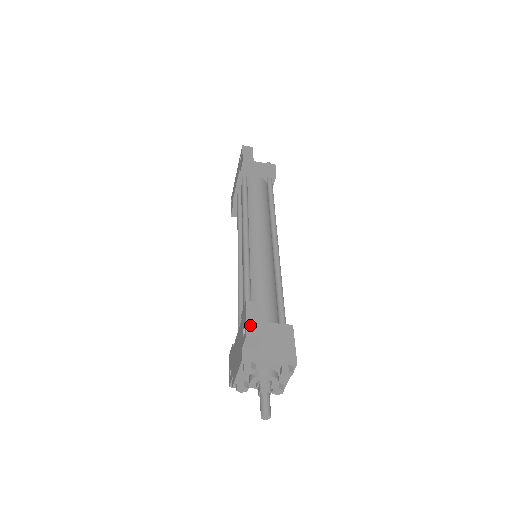
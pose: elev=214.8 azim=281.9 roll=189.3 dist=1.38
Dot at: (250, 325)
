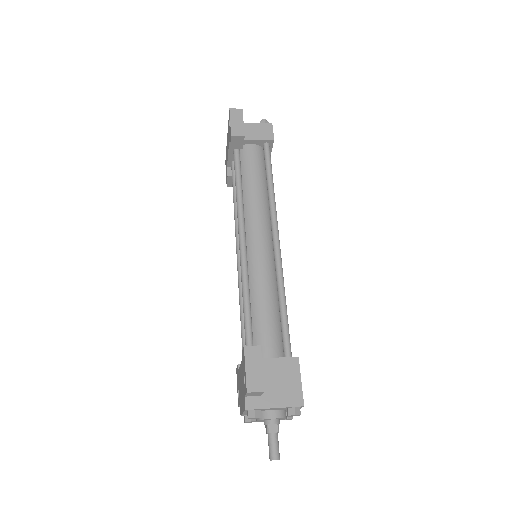
Dot at: (250, 378)
